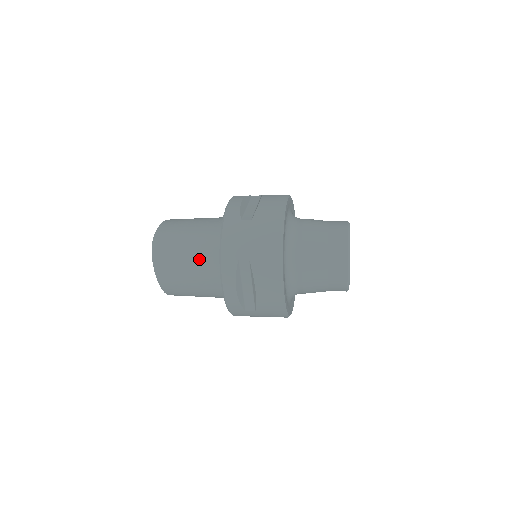
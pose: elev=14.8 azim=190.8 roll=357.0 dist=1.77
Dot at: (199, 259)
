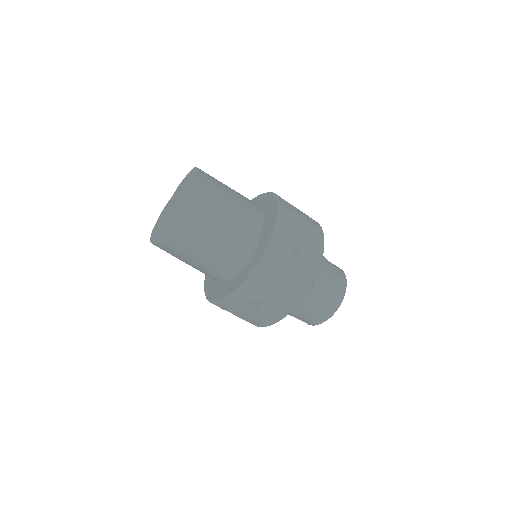
Dot at: (215, 262)
